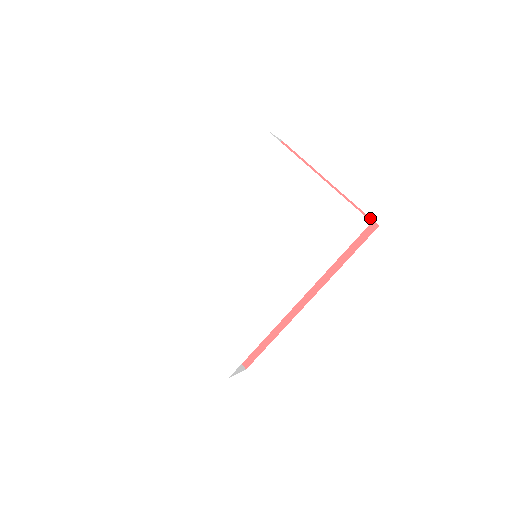
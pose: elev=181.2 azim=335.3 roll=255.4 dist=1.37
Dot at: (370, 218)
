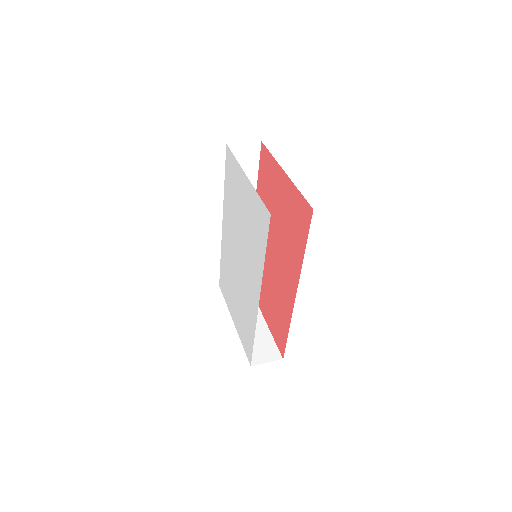
Dot at: (308, 203)
